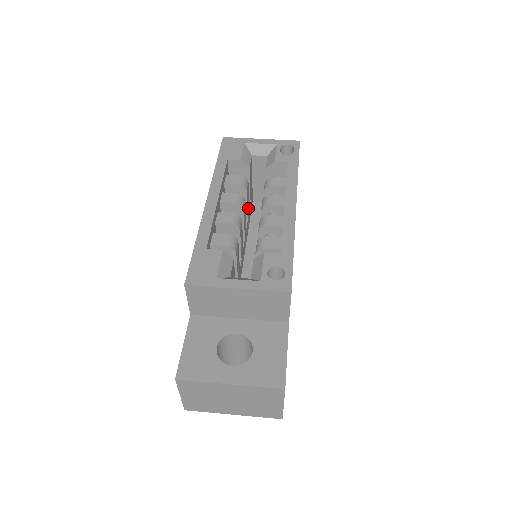
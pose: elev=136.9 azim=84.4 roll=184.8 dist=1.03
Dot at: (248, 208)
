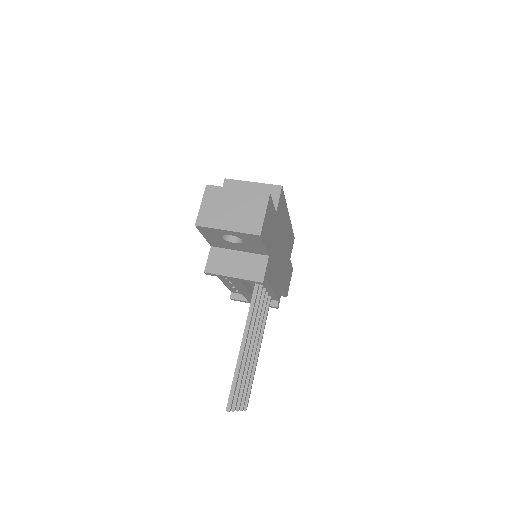
Dot at: occluded
